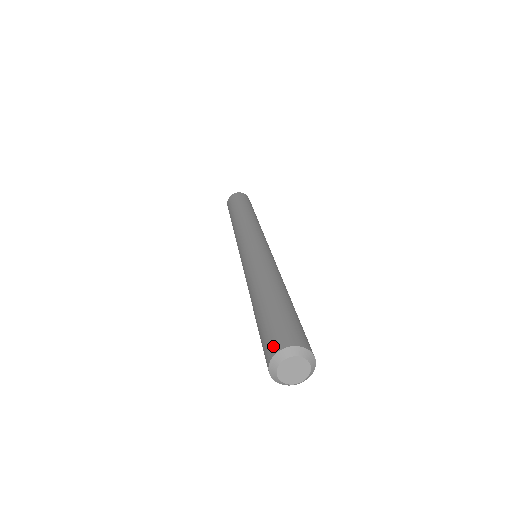
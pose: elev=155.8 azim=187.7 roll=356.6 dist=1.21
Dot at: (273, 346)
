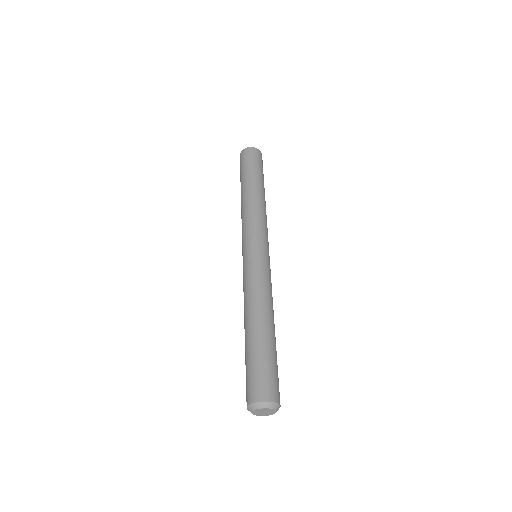
Dot at: (251, 395)
